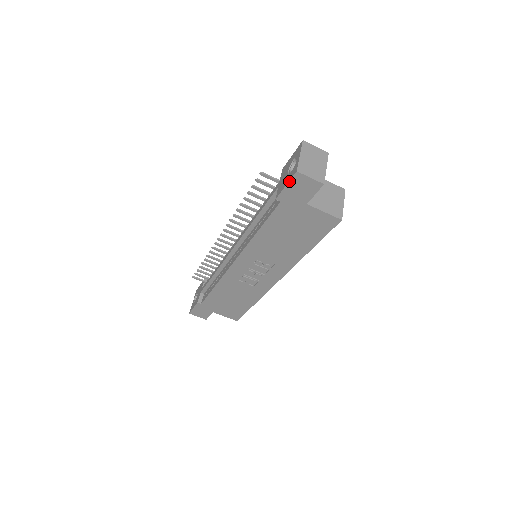
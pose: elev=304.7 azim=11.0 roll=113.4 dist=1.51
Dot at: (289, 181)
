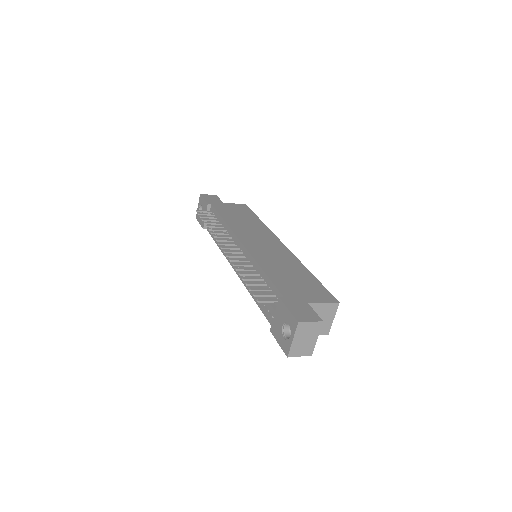
Dot at: (281, 348)
